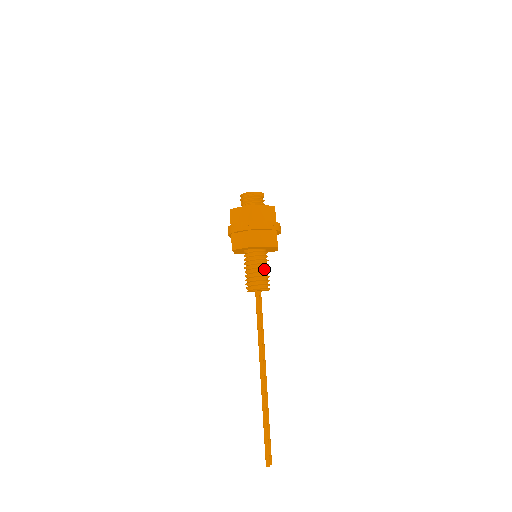
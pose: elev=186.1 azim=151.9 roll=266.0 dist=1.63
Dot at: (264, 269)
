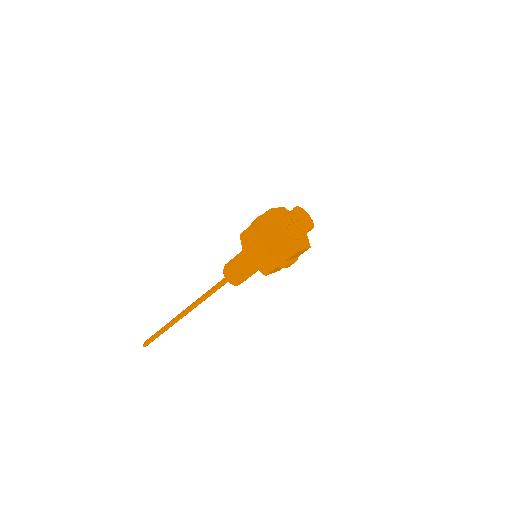
Dot at: (253, 273)
